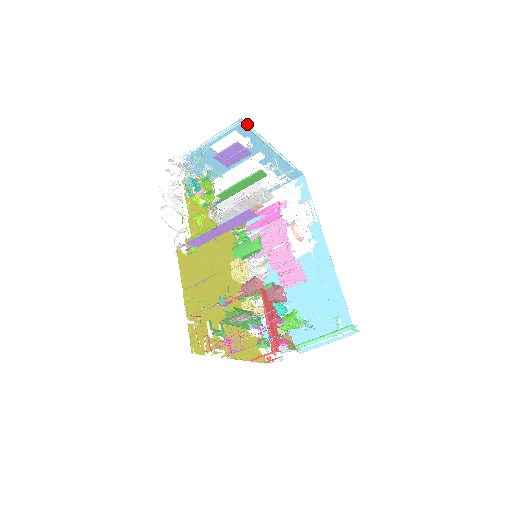
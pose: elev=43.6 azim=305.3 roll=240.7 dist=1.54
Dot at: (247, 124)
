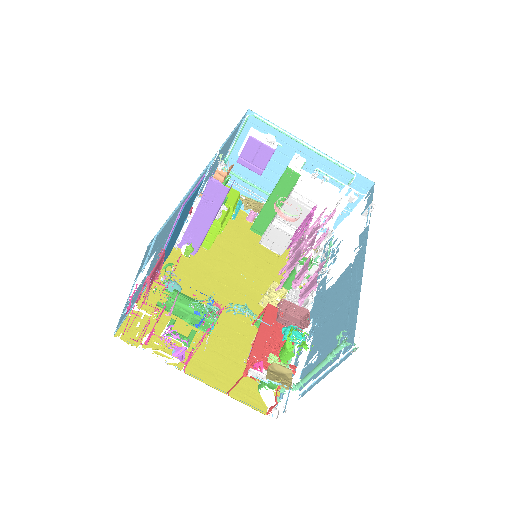
Dot at: (259, 116)
